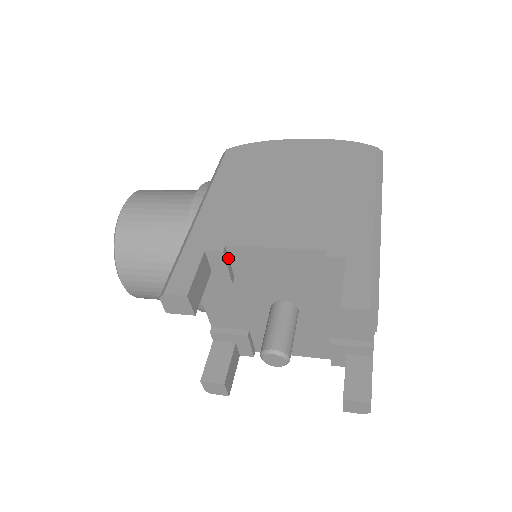
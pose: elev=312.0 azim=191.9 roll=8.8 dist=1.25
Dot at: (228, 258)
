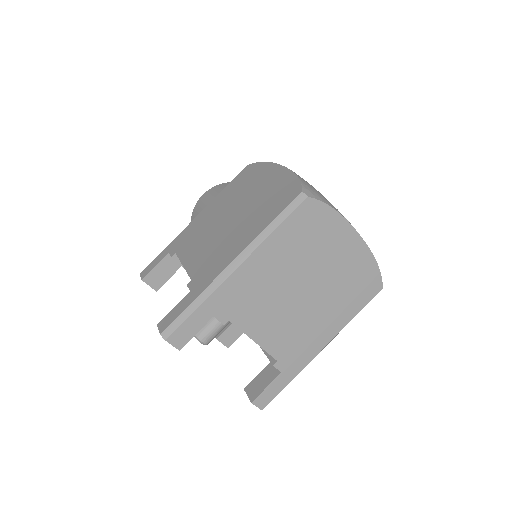
Dot at: occluded
